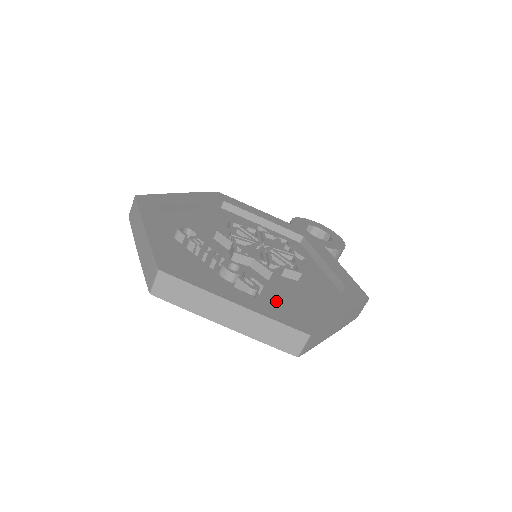
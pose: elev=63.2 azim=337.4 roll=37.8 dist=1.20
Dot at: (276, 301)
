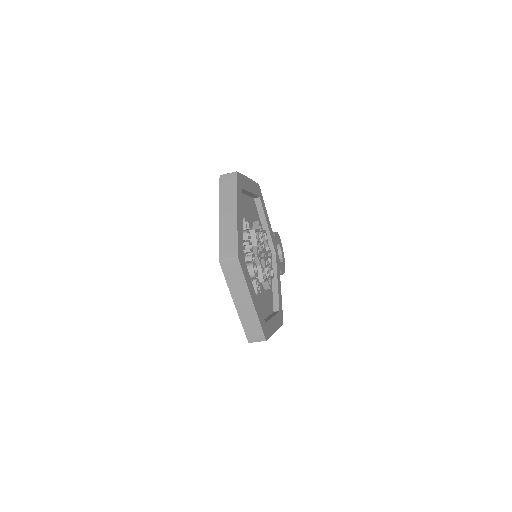
Dot at: occluded
